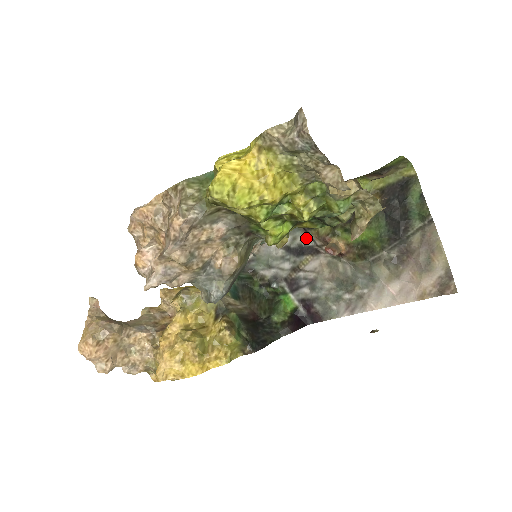
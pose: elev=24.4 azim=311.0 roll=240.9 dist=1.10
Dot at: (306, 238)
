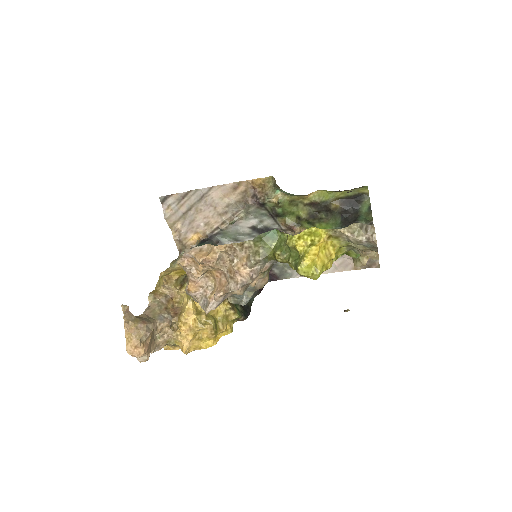
Dot at: (272, 222)
